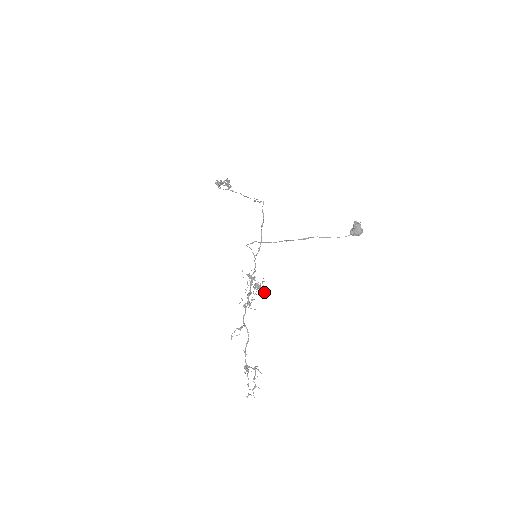
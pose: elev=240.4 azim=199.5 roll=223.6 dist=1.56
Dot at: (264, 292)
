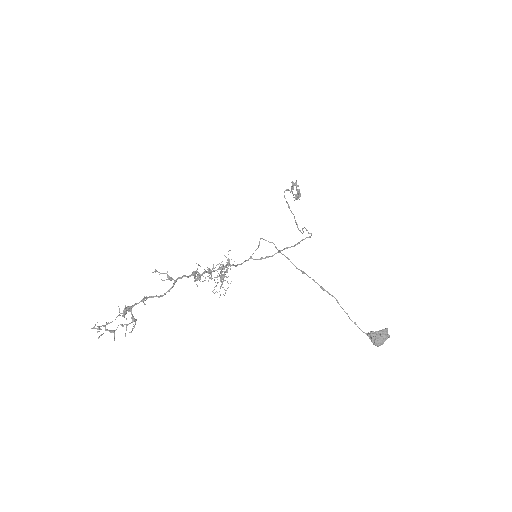
Dot at: occluded
